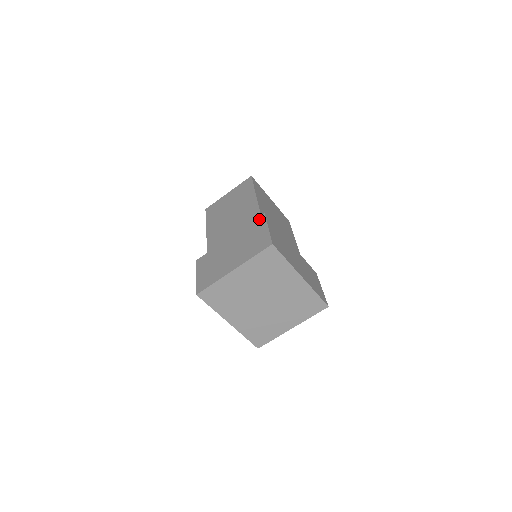
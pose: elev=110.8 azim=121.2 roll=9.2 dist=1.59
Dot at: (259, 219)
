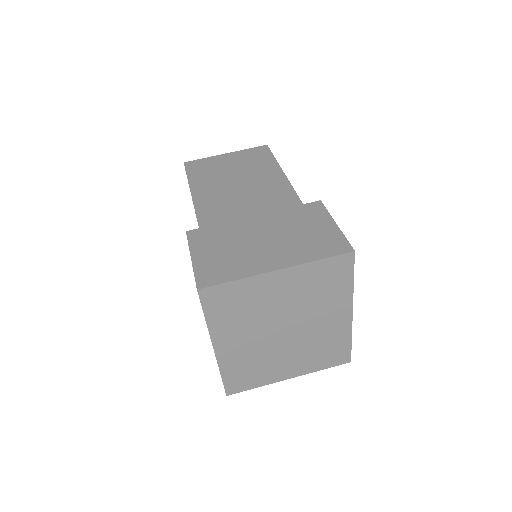
Dot at: (312, 206)
